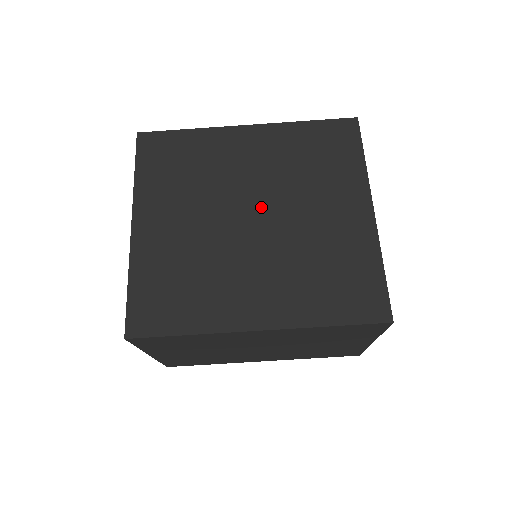
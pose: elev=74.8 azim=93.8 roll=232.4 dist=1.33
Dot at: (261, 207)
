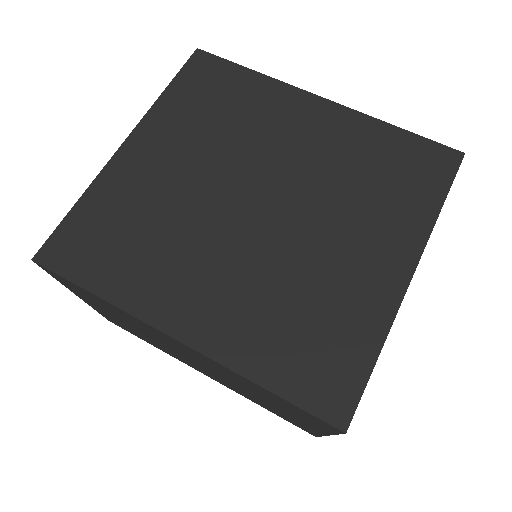
Dot at: (276, 198)
